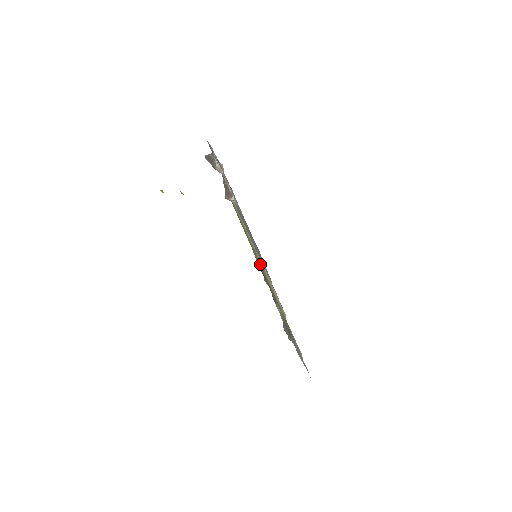
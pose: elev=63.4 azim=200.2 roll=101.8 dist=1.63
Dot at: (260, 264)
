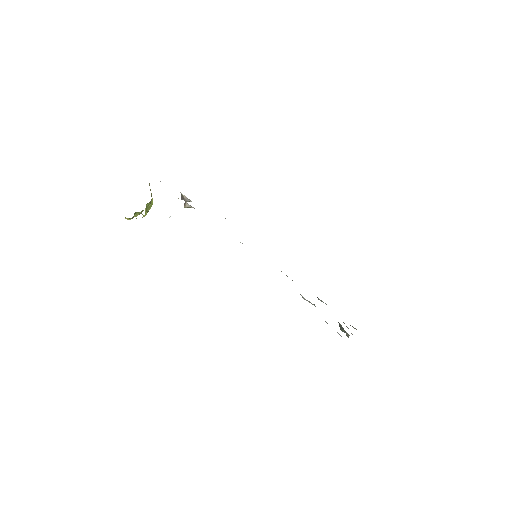
Dot at: occluded
